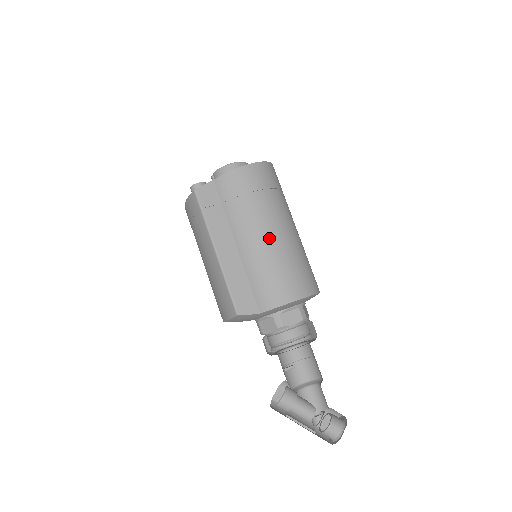
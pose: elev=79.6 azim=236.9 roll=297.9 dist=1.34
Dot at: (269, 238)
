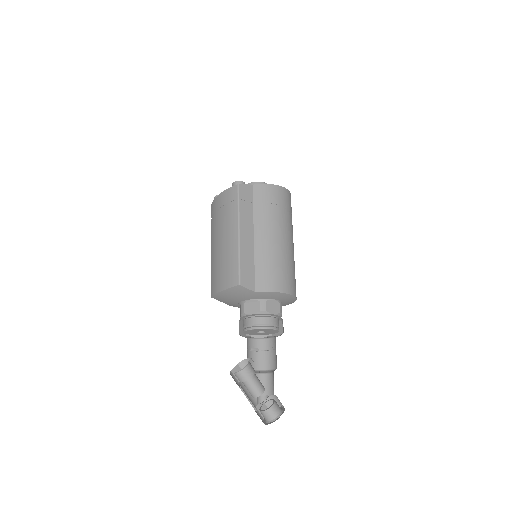
Dot at: (280, 241)
